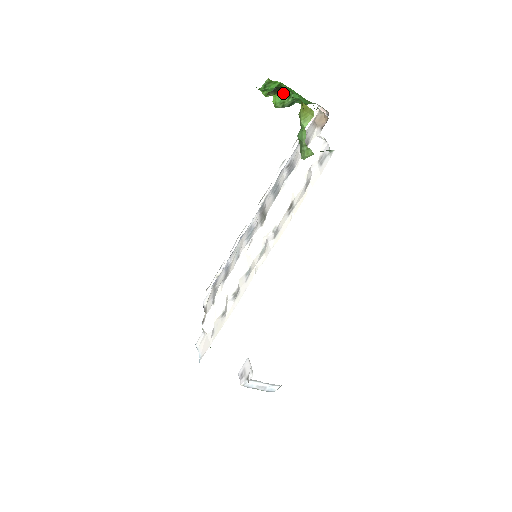
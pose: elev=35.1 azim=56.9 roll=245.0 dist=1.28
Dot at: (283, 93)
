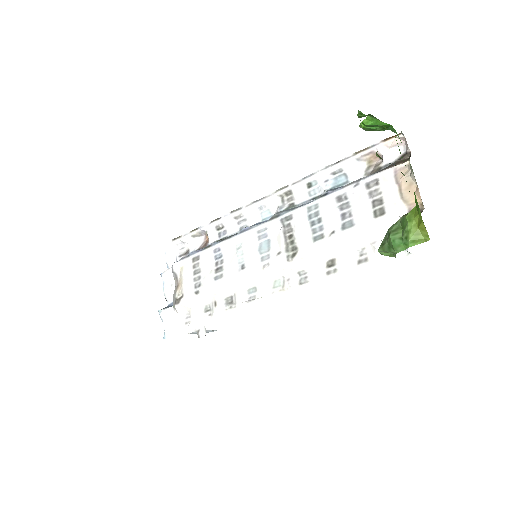
Dot at: occluded
